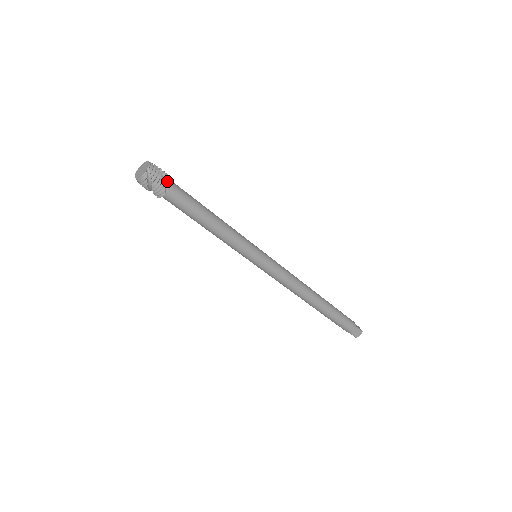
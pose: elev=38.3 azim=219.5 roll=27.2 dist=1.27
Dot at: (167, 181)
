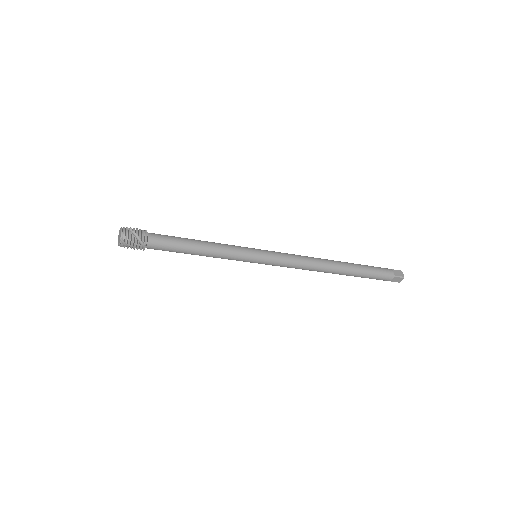
Dot at: (142, 239)
